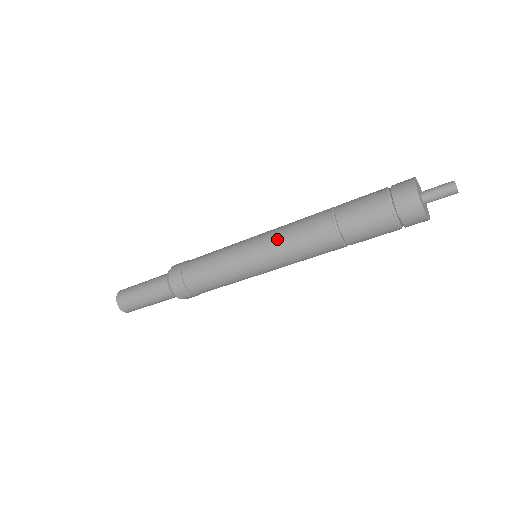
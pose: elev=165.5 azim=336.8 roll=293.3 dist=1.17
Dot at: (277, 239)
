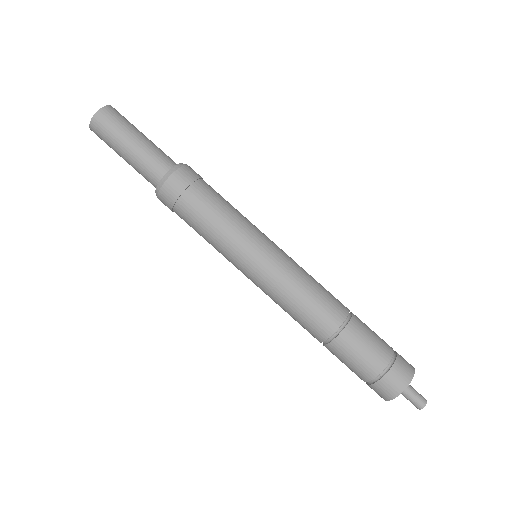
Dot at: (286, 285)
